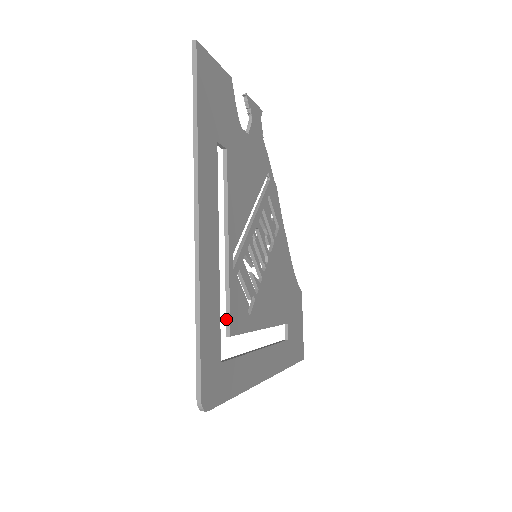
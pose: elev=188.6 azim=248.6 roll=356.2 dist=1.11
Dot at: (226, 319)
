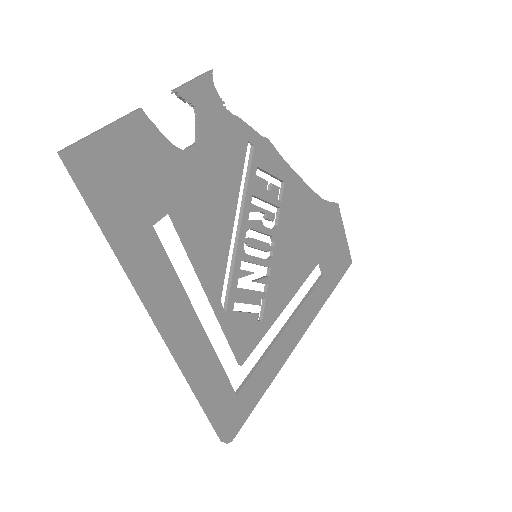
Dot at: occluded
